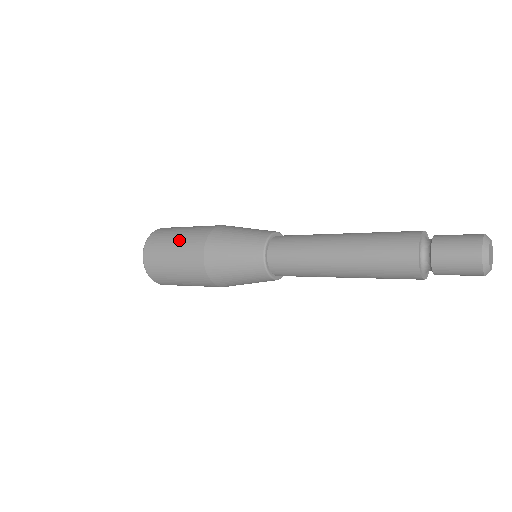
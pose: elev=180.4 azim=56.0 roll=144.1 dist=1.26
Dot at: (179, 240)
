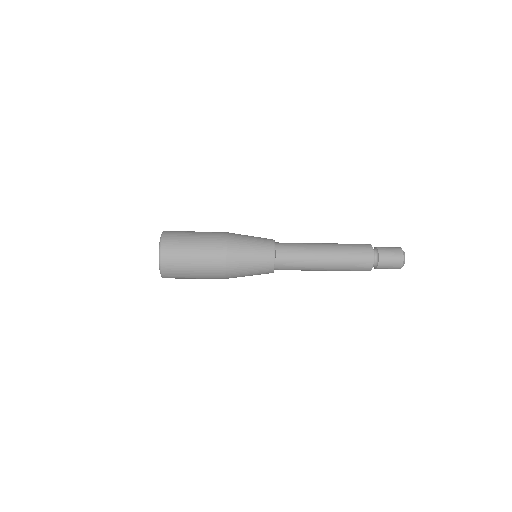
Dot at: (199, 243)
